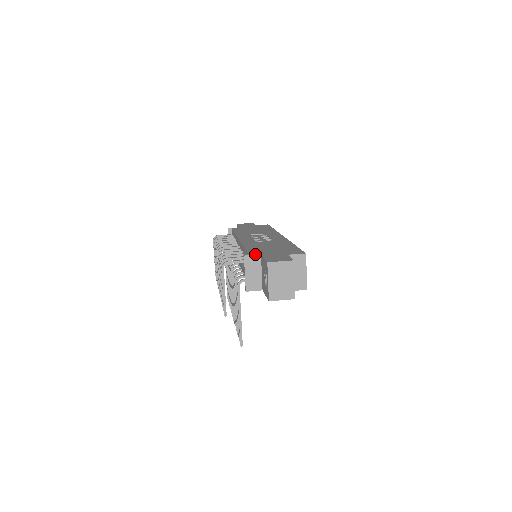
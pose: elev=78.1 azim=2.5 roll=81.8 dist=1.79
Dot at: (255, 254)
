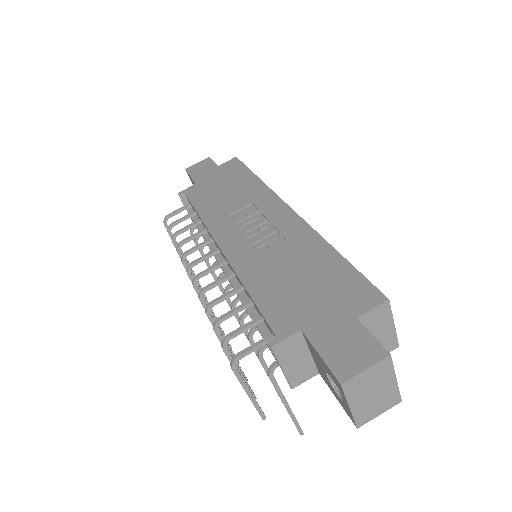
Dot at: (289, 333)
